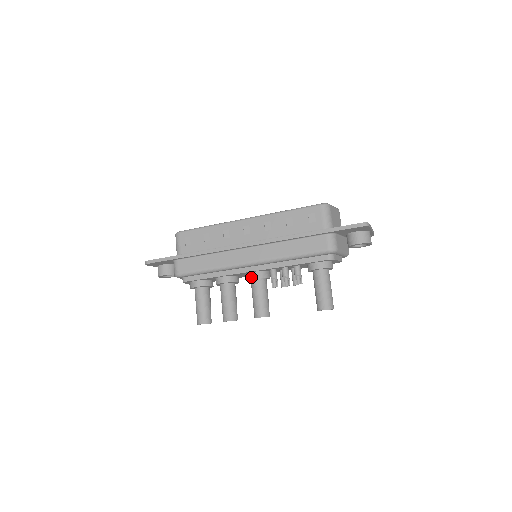
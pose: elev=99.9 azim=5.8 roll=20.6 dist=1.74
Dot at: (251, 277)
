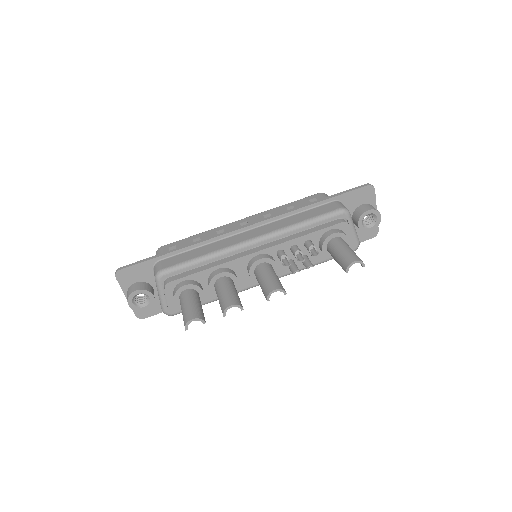
Dot at: (256, 259)
